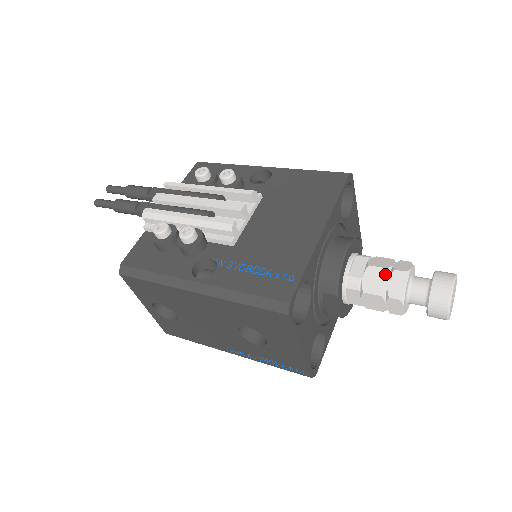
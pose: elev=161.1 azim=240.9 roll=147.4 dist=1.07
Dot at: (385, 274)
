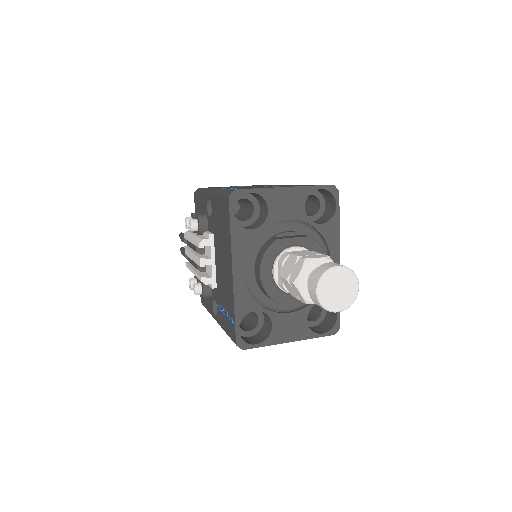
Dot at: (288, 284)
